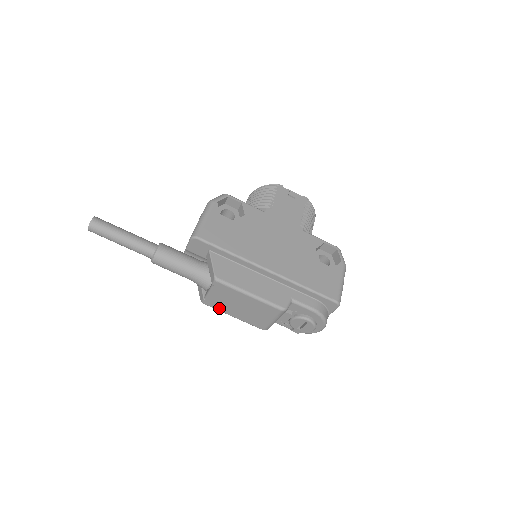
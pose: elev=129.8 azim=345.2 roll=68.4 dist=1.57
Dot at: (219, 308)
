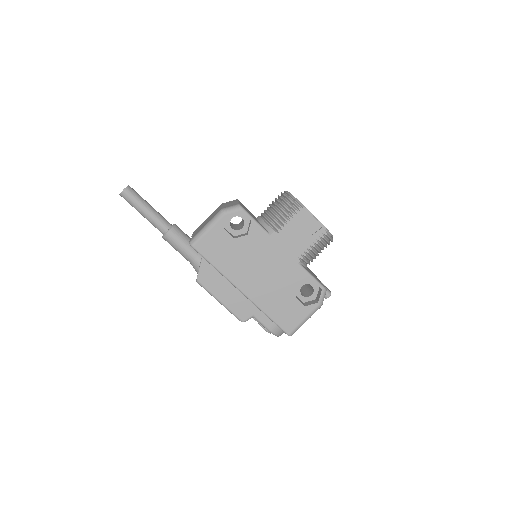
Dot at: occluded
